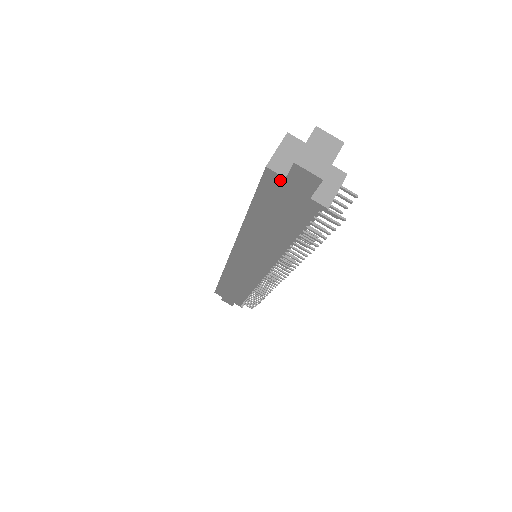
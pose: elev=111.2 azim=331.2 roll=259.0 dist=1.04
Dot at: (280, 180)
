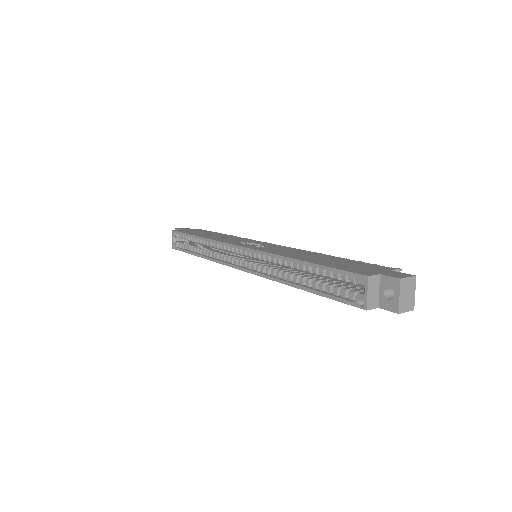
Dot at: (371, 307)
